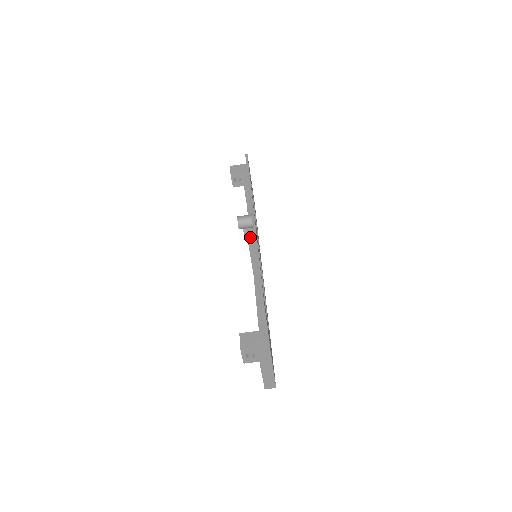
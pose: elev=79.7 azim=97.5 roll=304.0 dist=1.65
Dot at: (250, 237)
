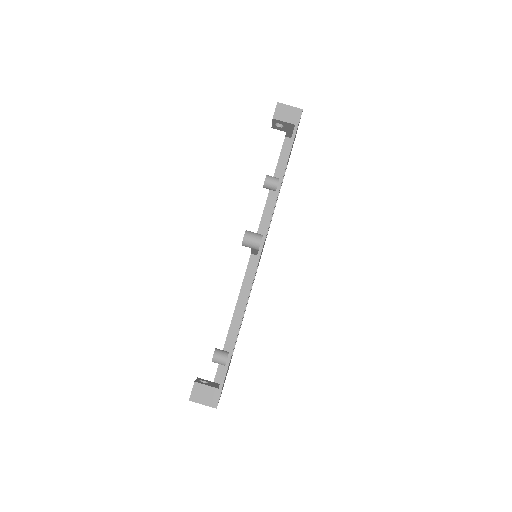
Dot at: occluded
